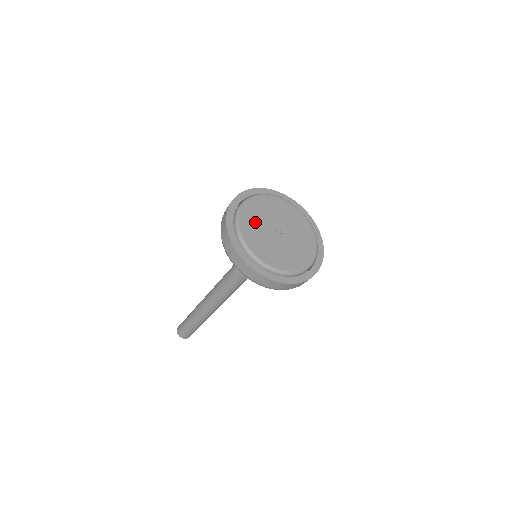
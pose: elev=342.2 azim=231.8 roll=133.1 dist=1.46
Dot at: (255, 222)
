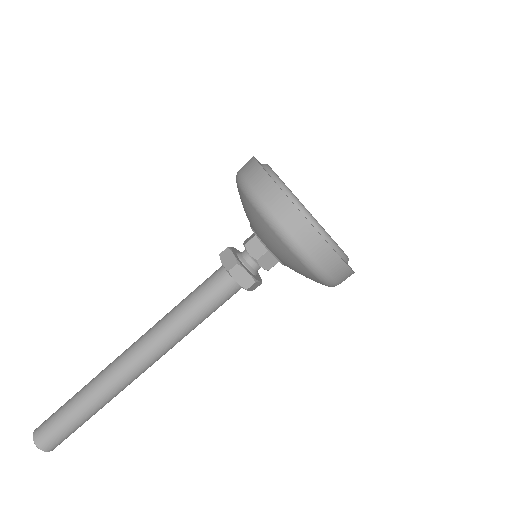
Dot at: occluded
